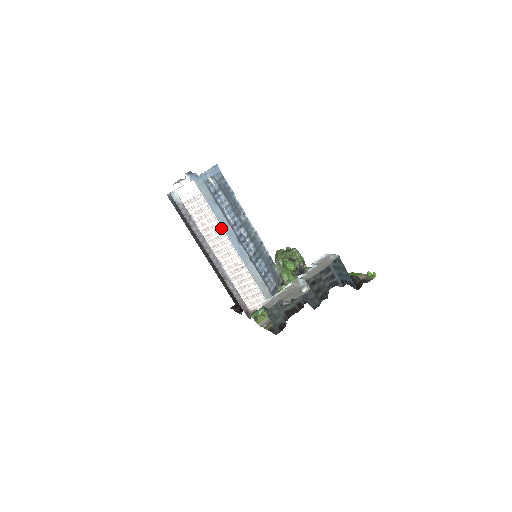
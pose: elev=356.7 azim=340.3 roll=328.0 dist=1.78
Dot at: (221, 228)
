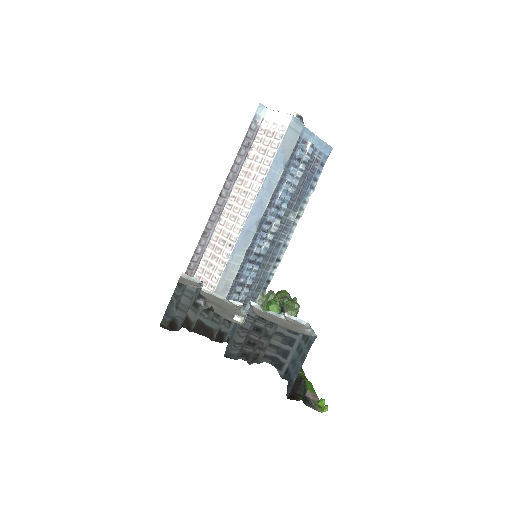
Dot at: (259, 187)
